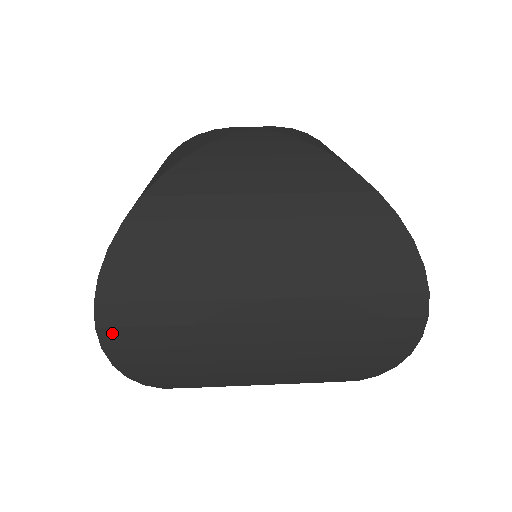
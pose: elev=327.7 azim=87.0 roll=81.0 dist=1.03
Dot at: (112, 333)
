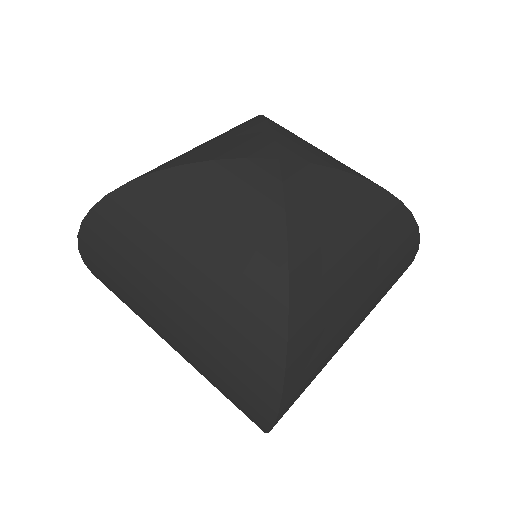
Dot at: (87, 259)
